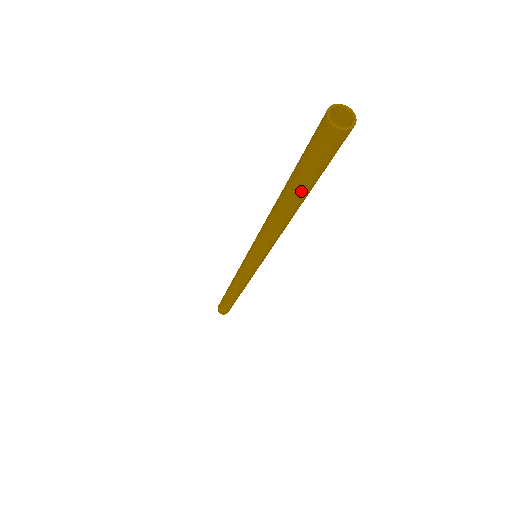
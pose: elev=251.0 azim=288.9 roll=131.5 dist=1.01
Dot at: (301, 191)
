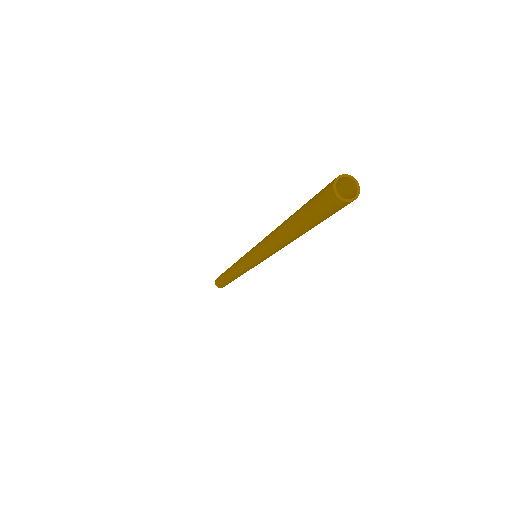
Dot at: (305, 230)
